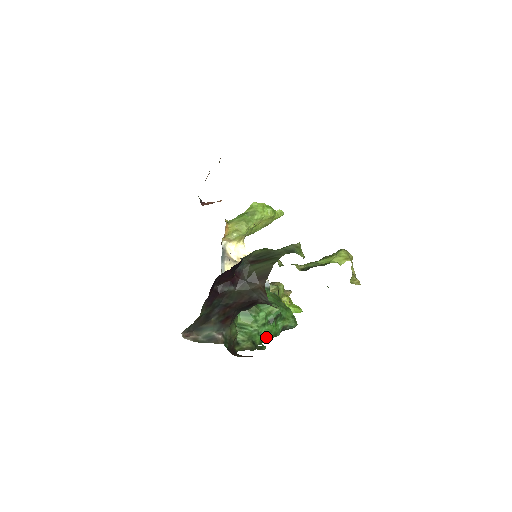
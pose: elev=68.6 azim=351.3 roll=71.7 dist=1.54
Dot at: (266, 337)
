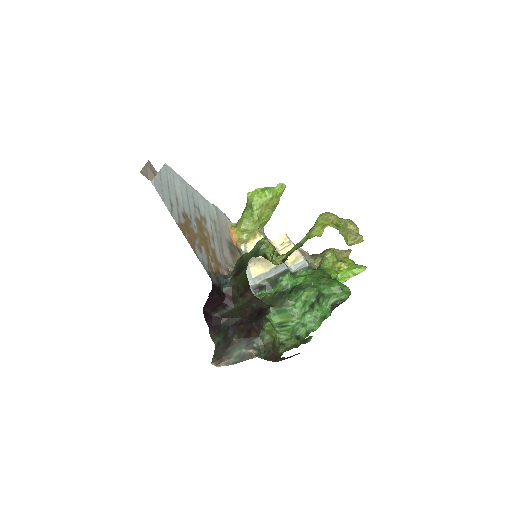
Dot at: (312, 325)
